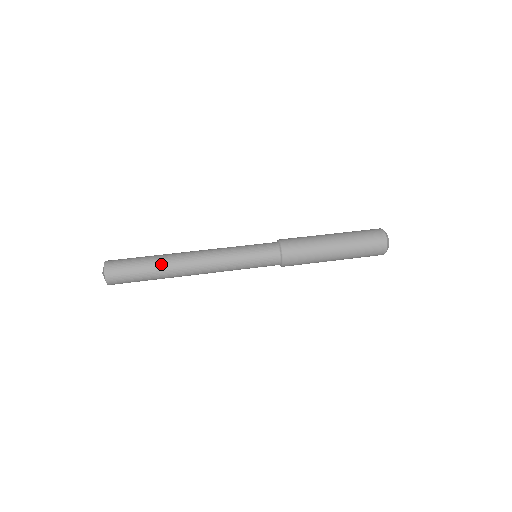
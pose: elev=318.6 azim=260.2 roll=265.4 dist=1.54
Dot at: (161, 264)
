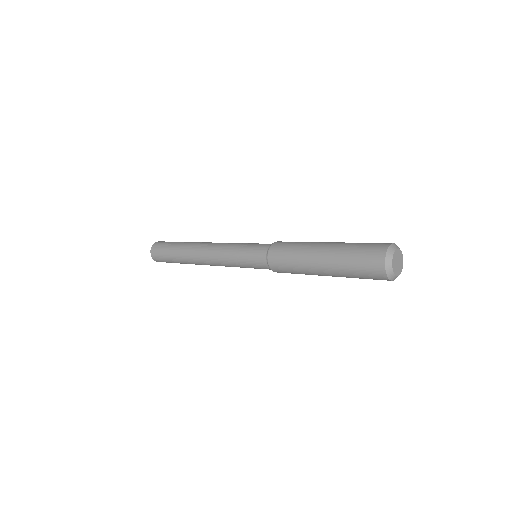
Dot at: occluded
